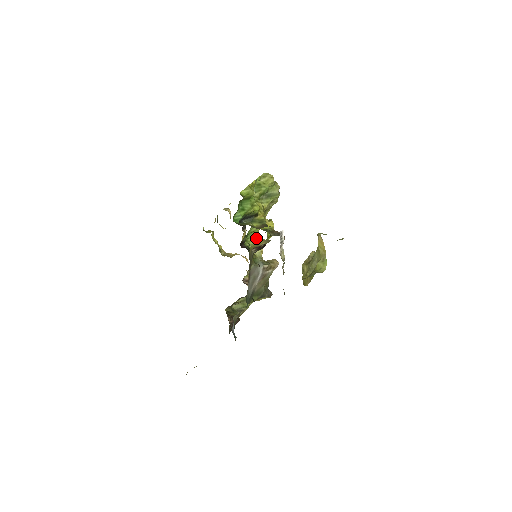
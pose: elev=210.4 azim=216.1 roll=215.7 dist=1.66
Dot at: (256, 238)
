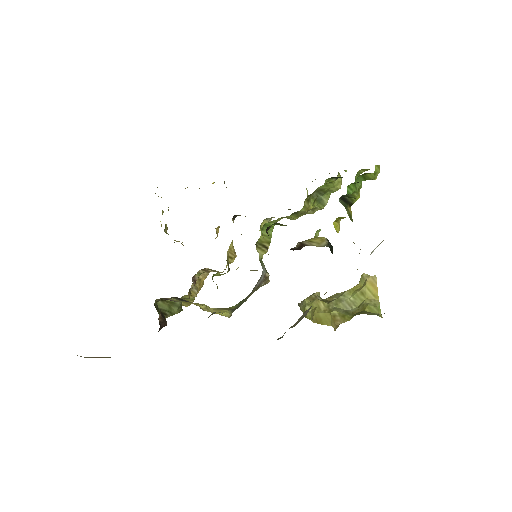
Dot at: (268, 236)
